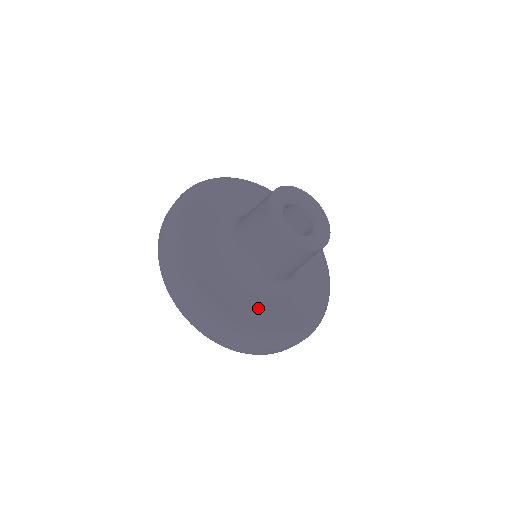
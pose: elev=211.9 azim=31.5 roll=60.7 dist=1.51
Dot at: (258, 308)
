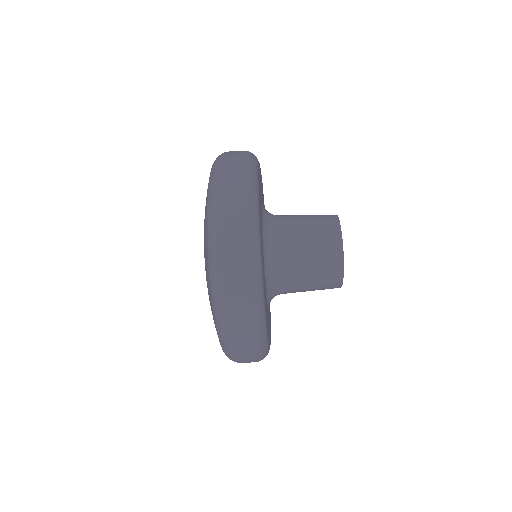
Dot at: occluded
